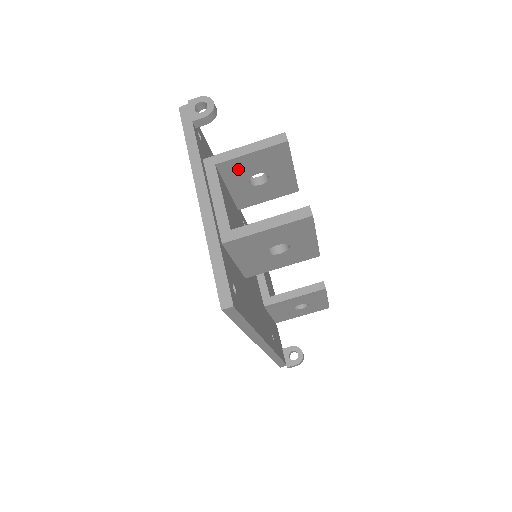
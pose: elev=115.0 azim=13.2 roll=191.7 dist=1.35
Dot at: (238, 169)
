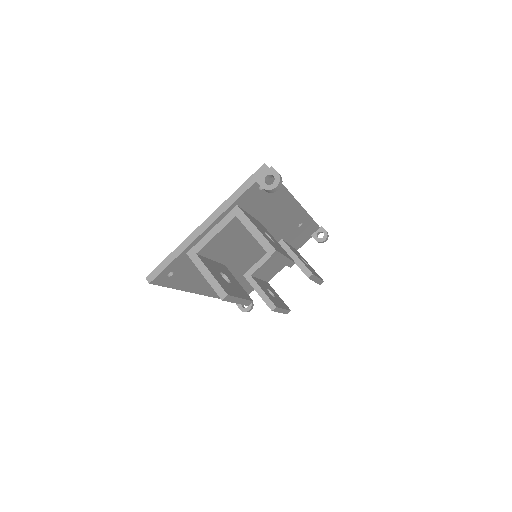
Dot at: occluded
